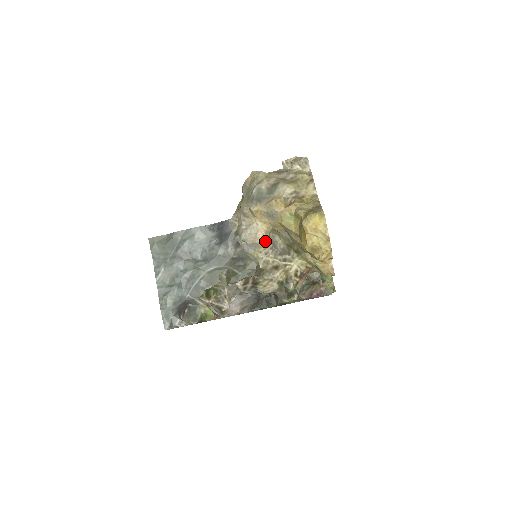
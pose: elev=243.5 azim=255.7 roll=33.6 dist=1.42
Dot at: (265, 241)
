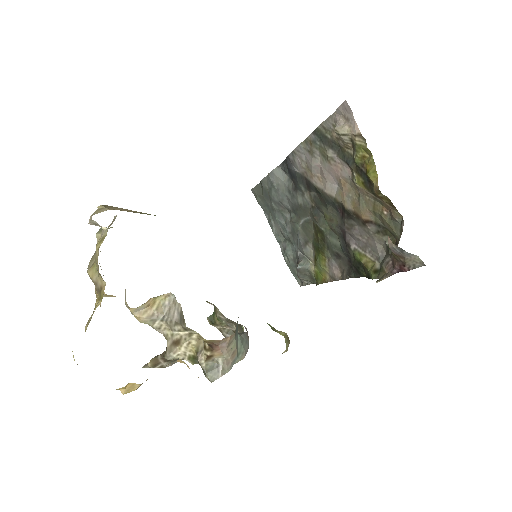
Dot at: (143, 319)
